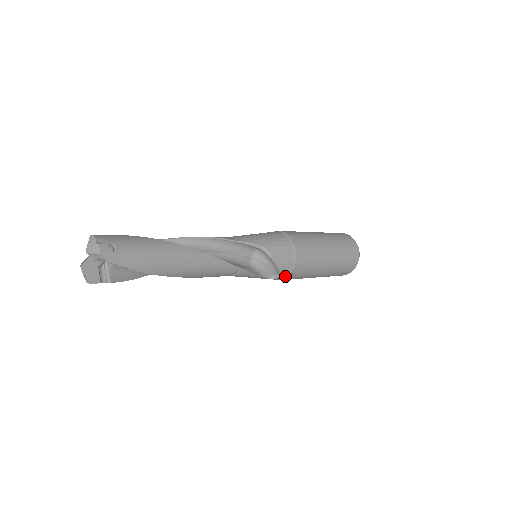
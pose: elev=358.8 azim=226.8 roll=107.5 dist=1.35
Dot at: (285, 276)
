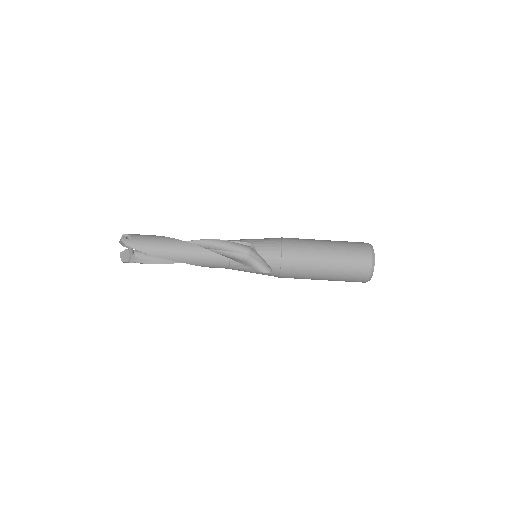
Dot at: (279, 270)
